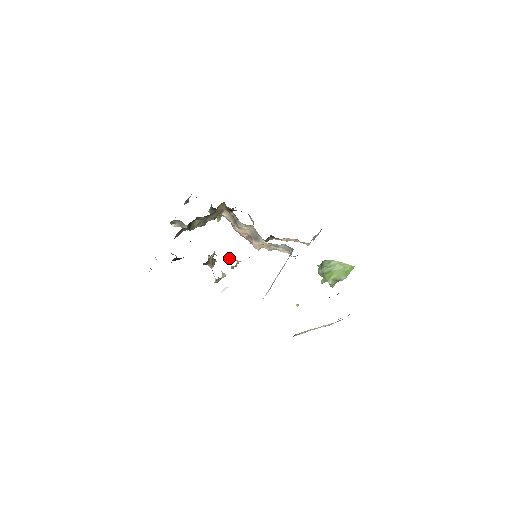
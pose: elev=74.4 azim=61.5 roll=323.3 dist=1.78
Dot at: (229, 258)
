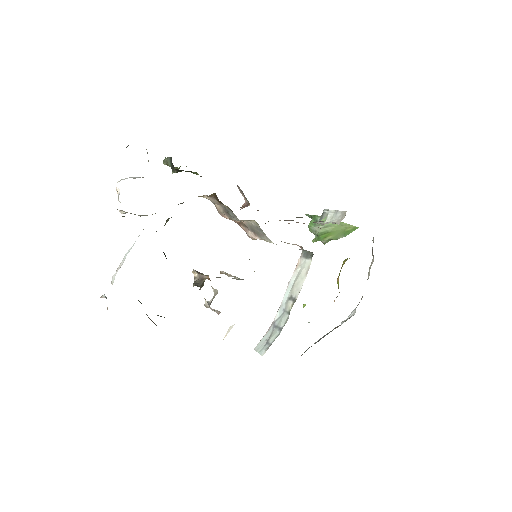
Dot at: occluded
